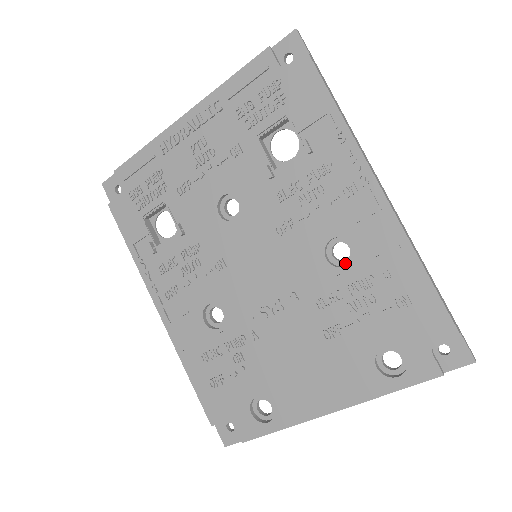
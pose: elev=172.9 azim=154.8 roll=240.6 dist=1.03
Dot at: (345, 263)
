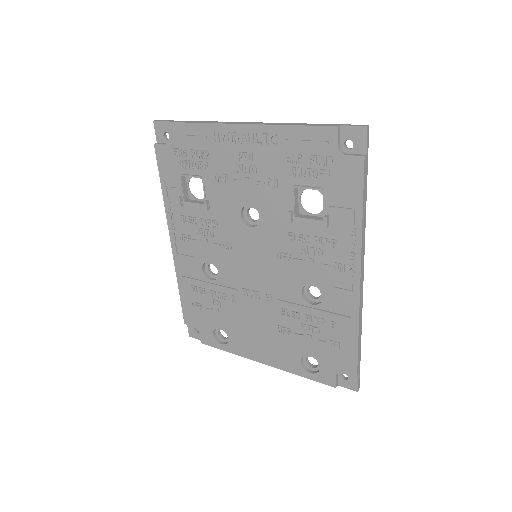
Dot at: (313, 300)
